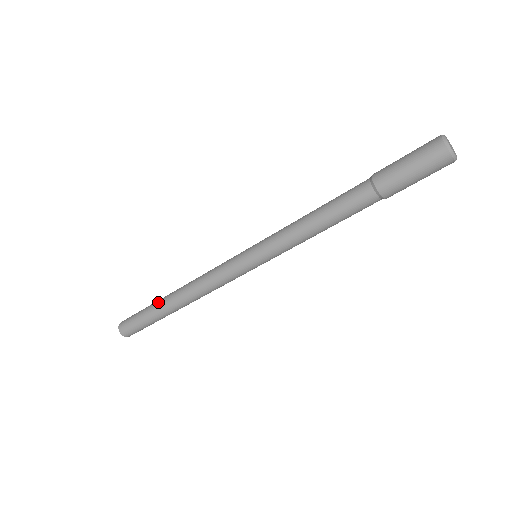
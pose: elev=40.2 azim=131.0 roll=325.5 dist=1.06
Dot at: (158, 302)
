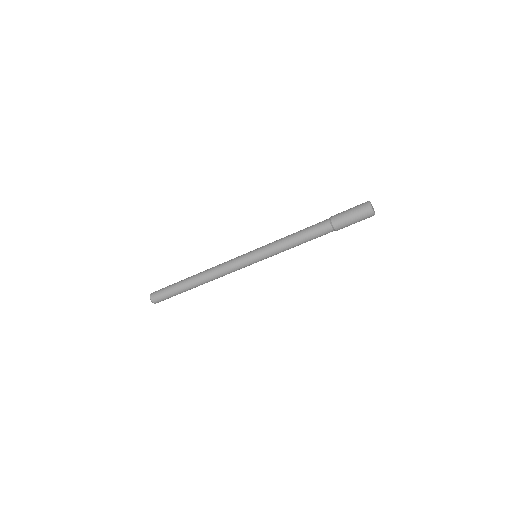
Dot at: occluded
